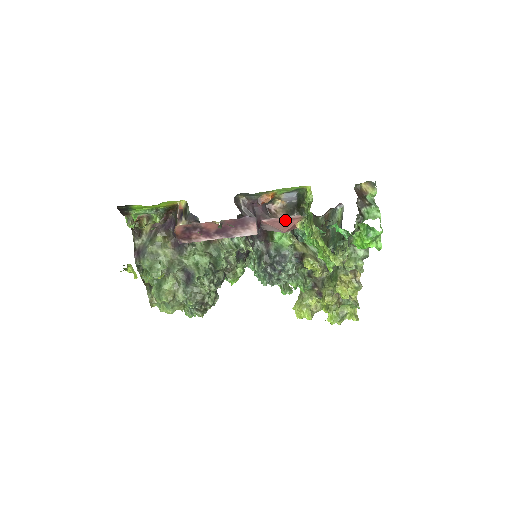
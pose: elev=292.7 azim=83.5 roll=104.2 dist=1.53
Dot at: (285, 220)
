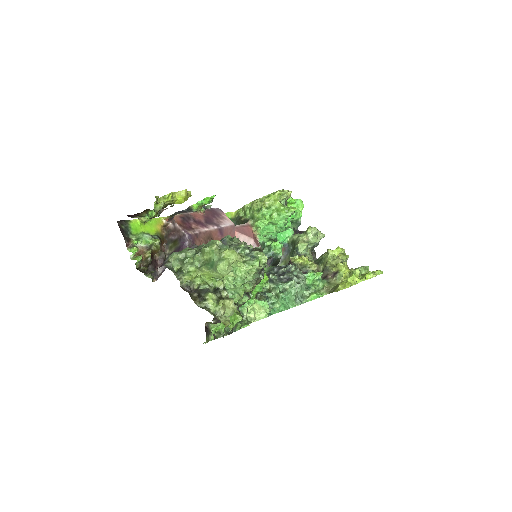
Dot at: (243, 228)
